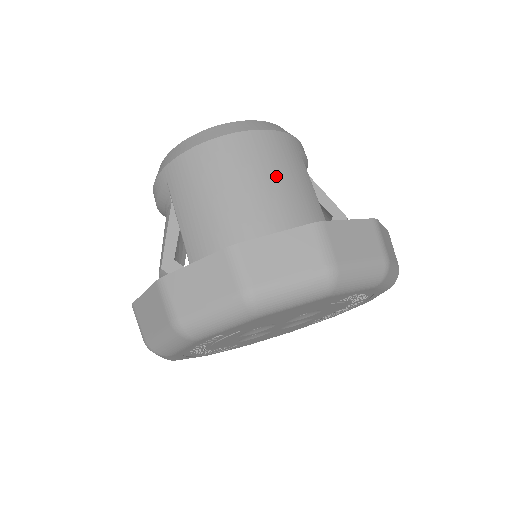
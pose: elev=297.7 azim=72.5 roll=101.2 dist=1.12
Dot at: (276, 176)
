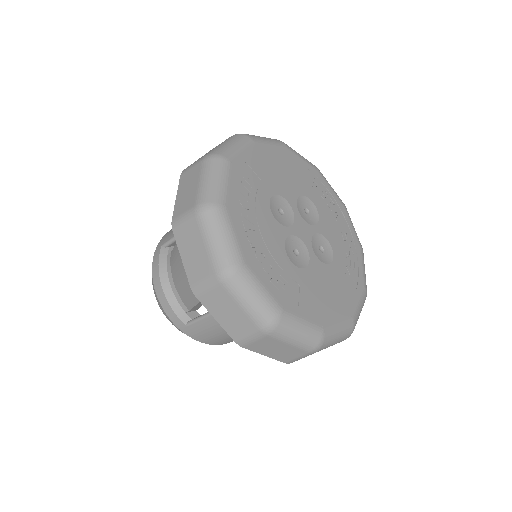
Dot at: occluded
